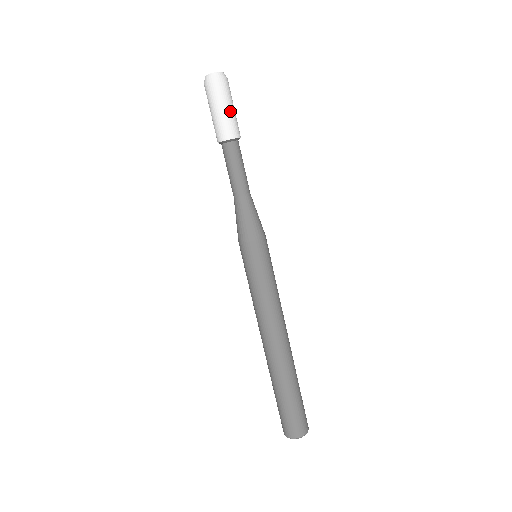
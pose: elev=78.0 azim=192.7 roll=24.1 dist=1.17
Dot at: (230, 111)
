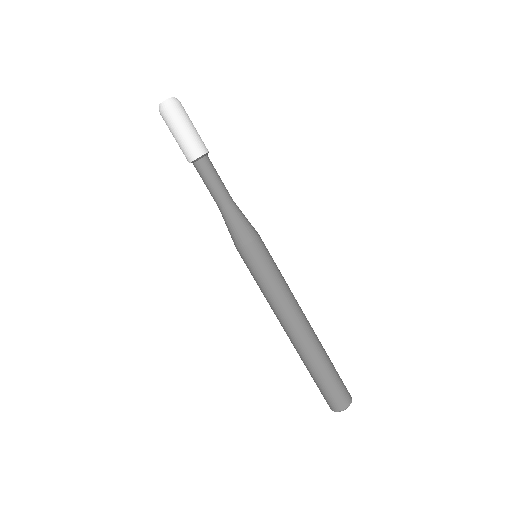
Dot at: (185, 134)
